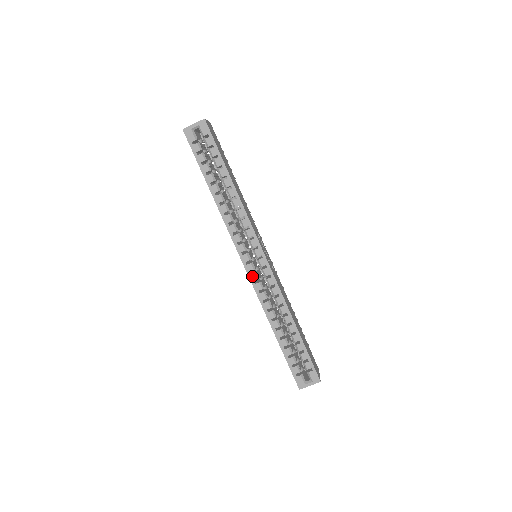
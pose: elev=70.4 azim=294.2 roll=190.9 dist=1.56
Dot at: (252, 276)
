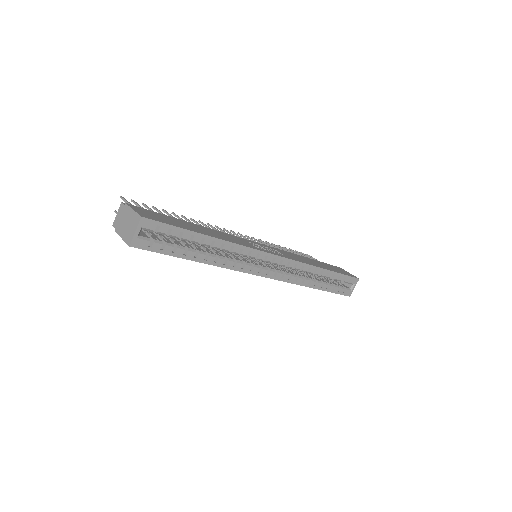
Dot at: (277, 277)
